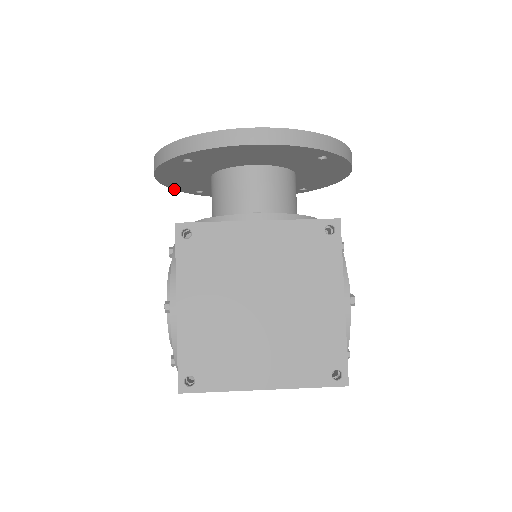
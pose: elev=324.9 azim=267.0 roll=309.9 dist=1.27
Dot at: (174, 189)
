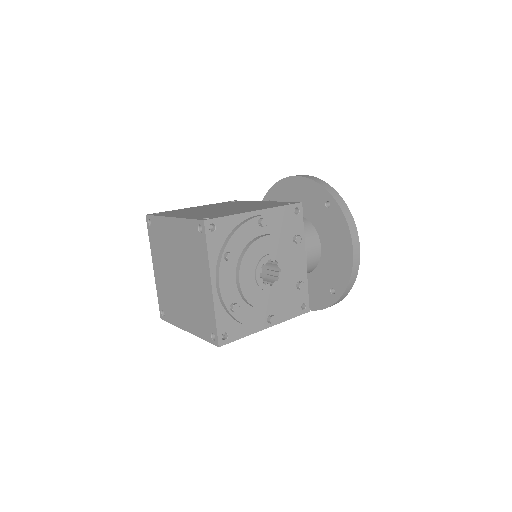
Dot at: occluded
